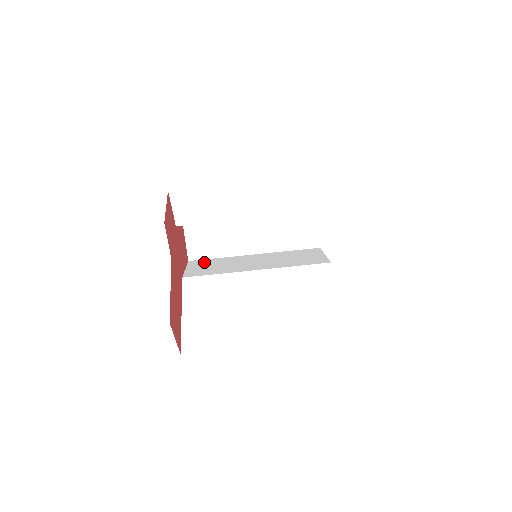
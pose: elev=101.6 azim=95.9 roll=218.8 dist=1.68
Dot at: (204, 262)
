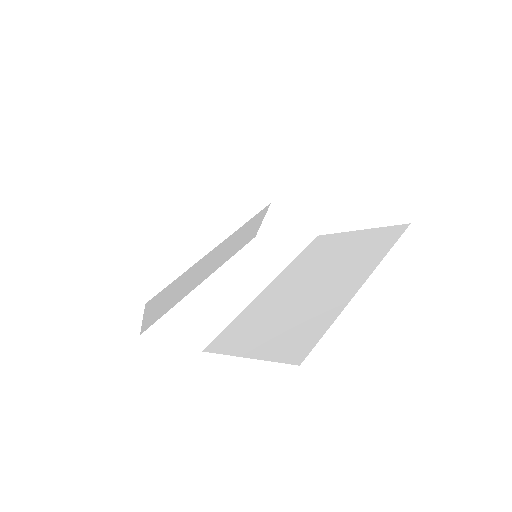
Dot at: occluded
